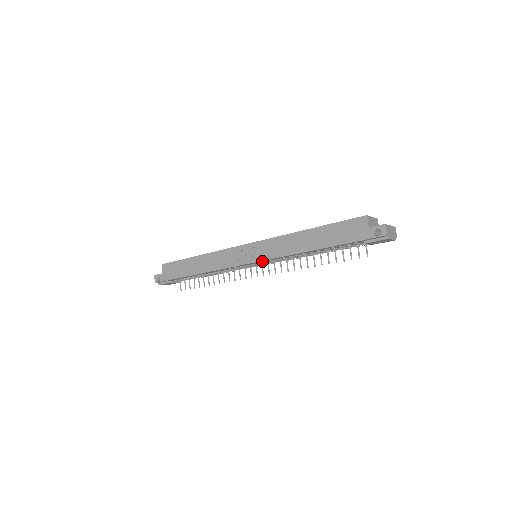
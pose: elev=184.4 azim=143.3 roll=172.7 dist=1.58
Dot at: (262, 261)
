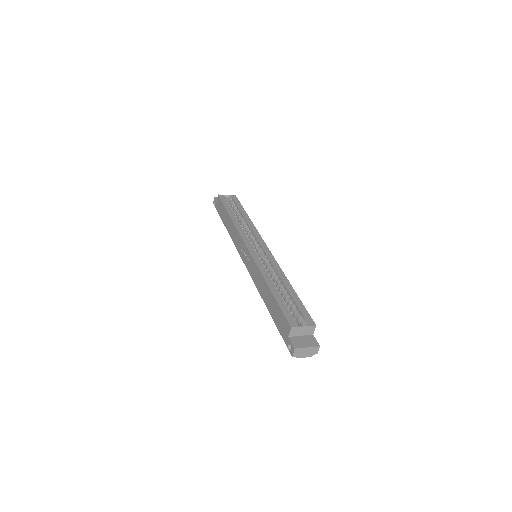
Dot at: occluded
